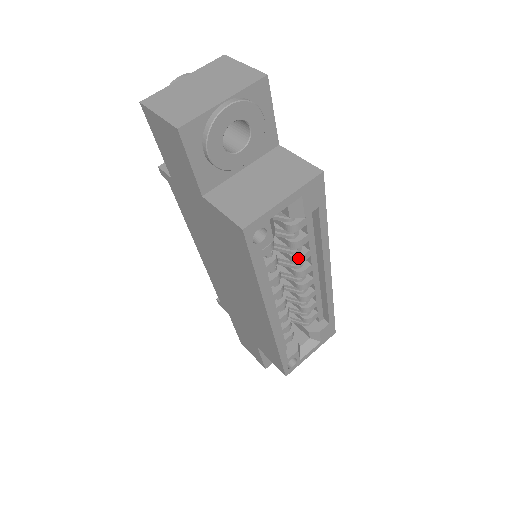
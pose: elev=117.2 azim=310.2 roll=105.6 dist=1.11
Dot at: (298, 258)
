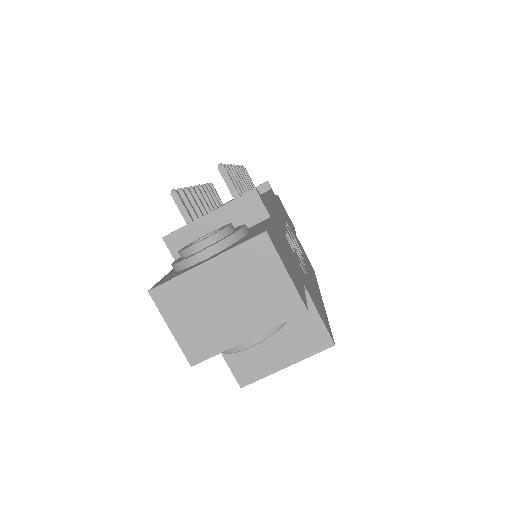
Dot at: occluded
